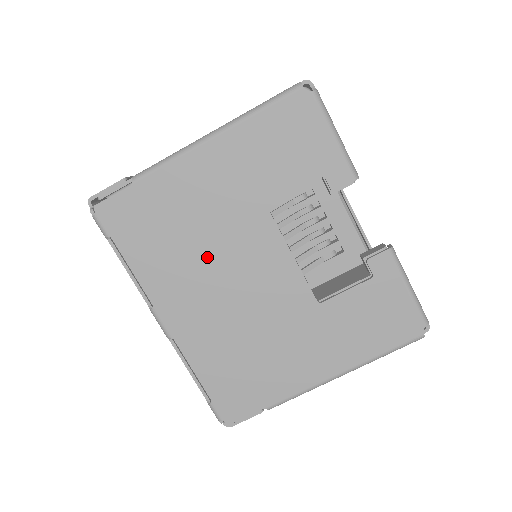
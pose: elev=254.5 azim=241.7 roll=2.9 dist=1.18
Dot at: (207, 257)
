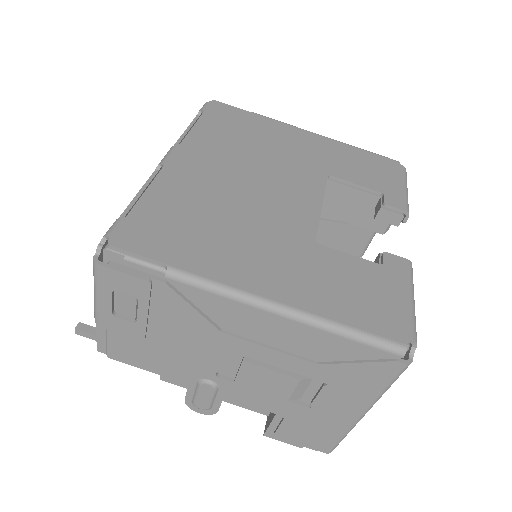
Dot at: (255, 160)
